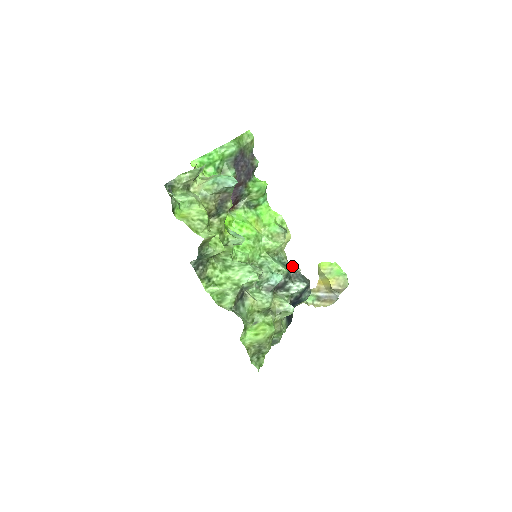
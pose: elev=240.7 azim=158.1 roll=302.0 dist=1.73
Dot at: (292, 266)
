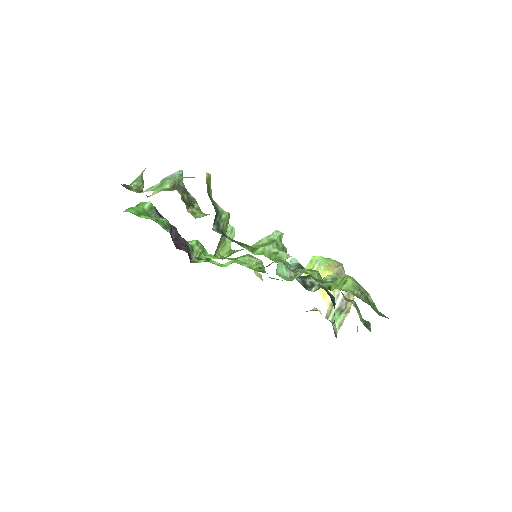
Dot at: occluded
